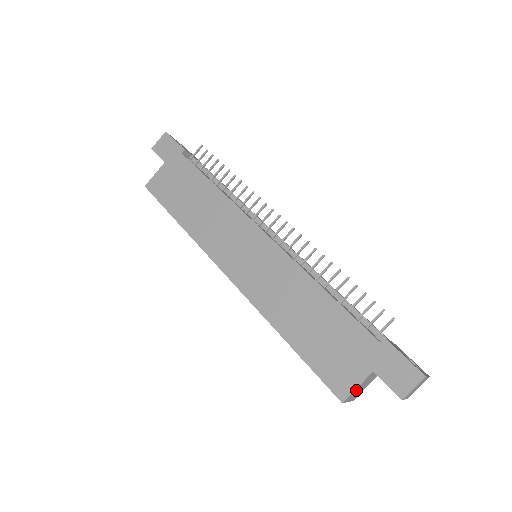
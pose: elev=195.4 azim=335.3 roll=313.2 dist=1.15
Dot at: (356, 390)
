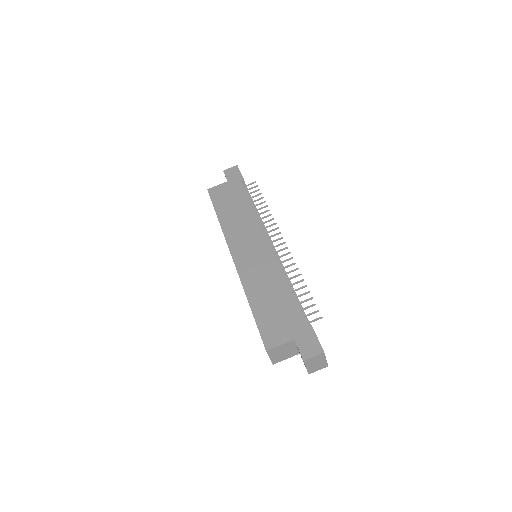
Dot at: (278, 349)
